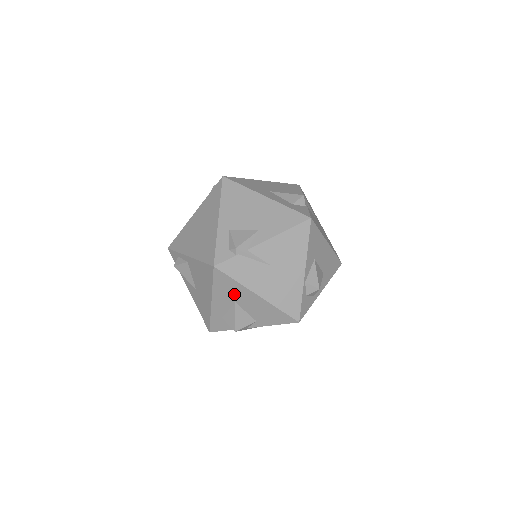
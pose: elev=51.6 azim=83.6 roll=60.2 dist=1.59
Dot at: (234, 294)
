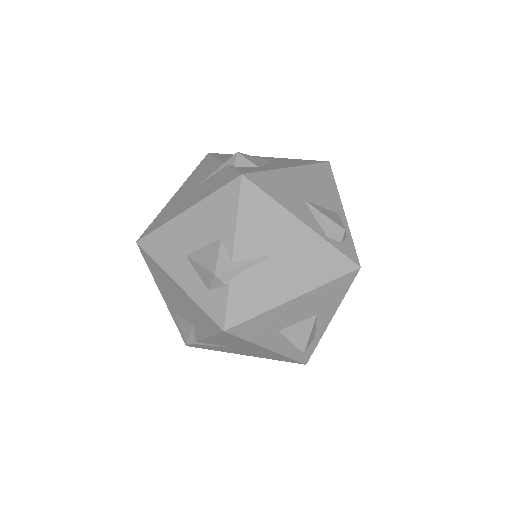
Dot at: occluded
